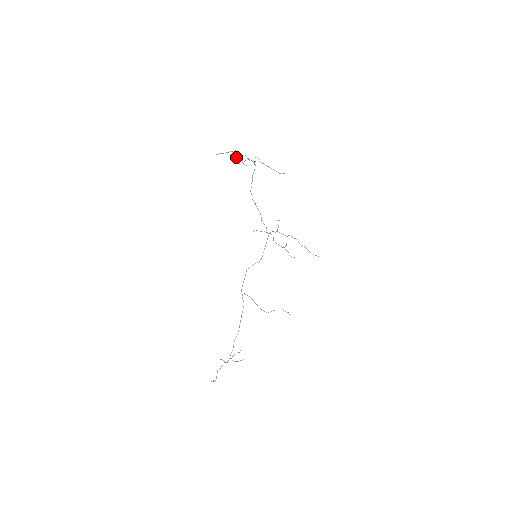
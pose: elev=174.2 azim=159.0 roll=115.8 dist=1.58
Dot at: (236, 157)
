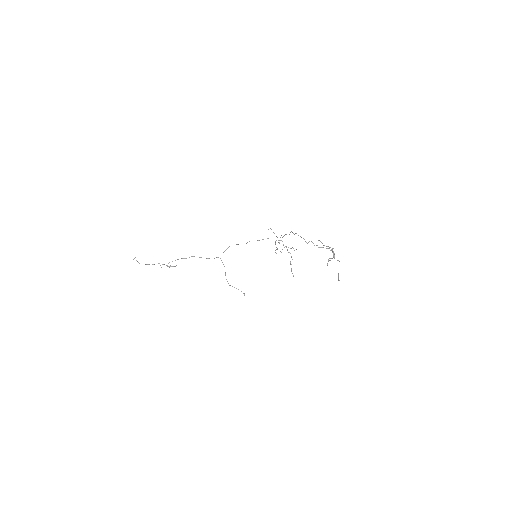
Dot at: occluded
